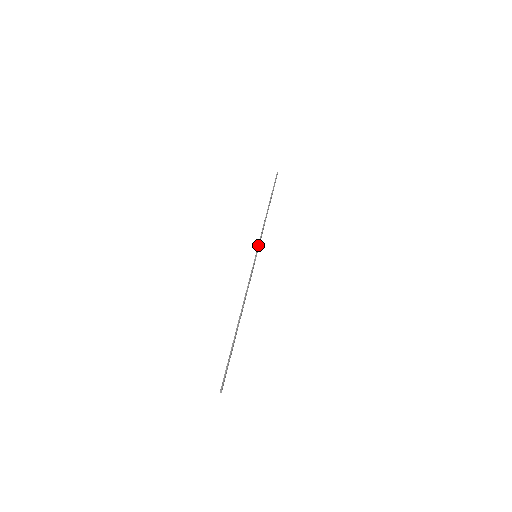
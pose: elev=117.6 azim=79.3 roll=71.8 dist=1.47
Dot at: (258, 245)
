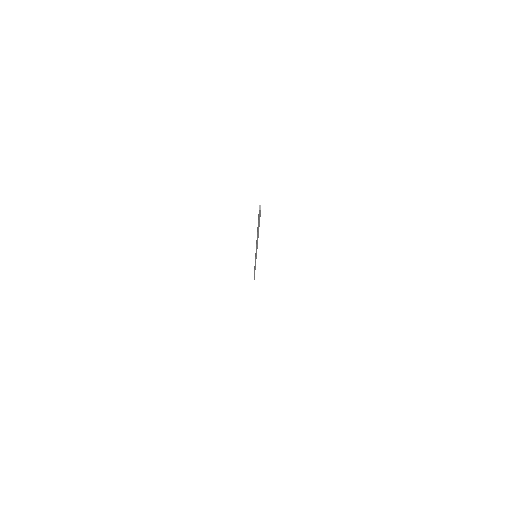
Dot at: occluded
